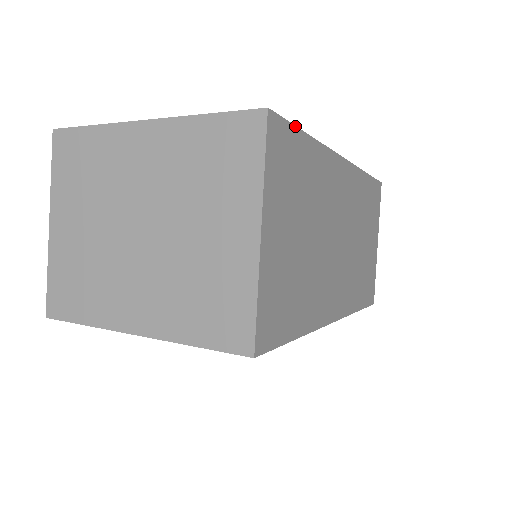
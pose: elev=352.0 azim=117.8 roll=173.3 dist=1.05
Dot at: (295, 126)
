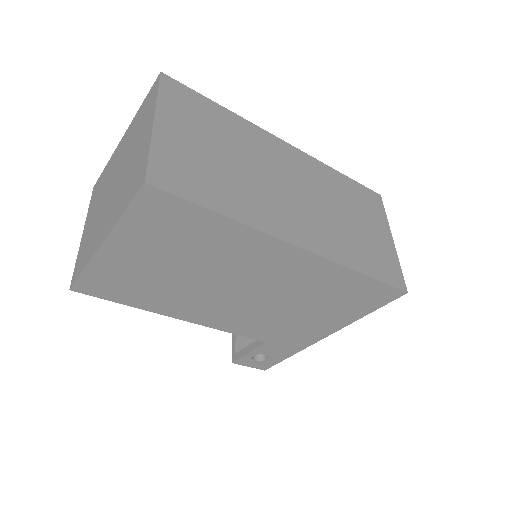
Dot at: (199, 93)
